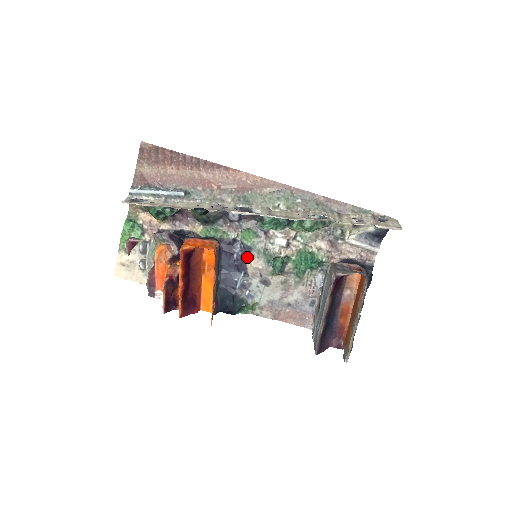
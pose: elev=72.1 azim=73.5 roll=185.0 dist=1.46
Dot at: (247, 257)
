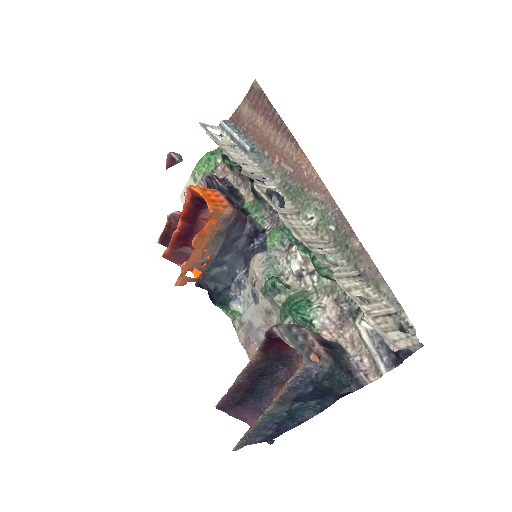
Dot at: (256, 254)
